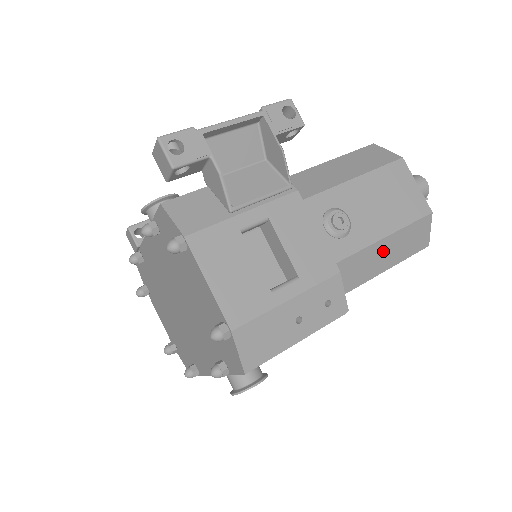
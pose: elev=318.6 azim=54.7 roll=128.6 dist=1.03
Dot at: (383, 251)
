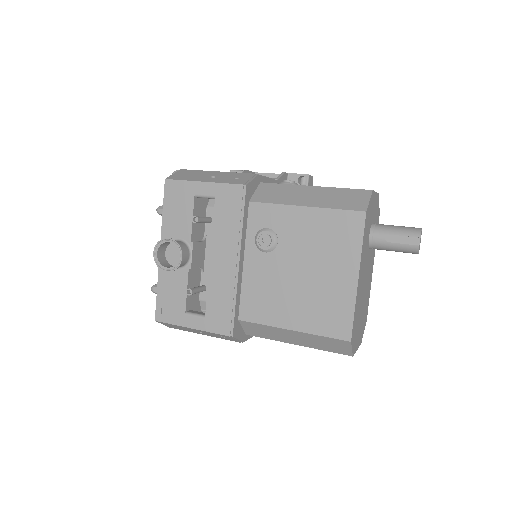
Dot at: (309, 193)
